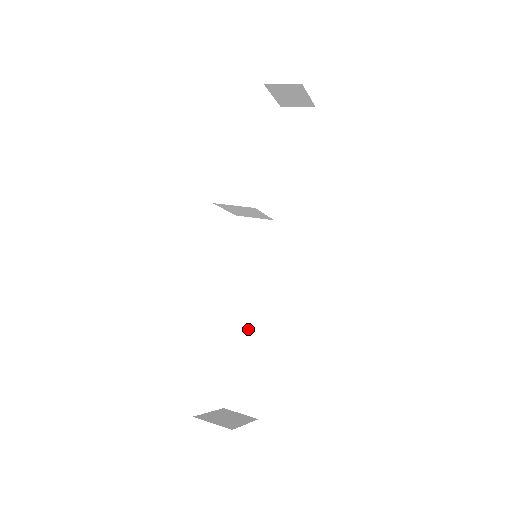
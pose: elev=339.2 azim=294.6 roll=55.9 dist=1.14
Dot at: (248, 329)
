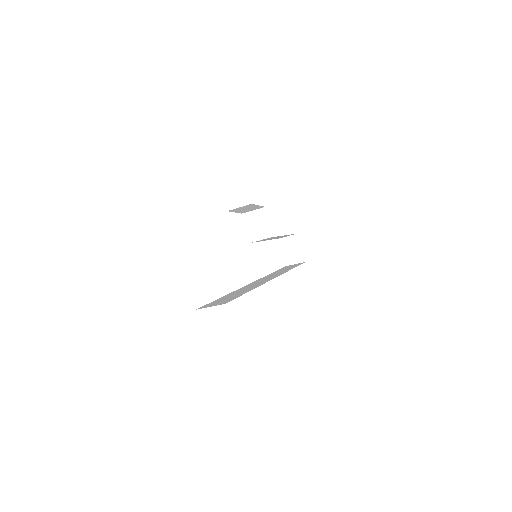
Dot at: (235, 292)
